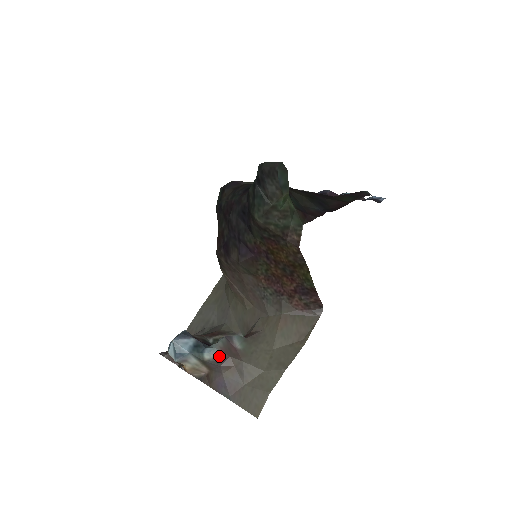
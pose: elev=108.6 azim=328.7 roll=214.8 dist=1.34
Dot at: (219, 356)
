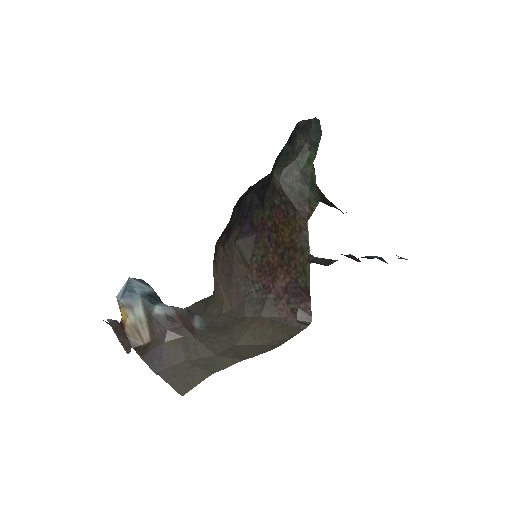
Dot at: (171, 316)
